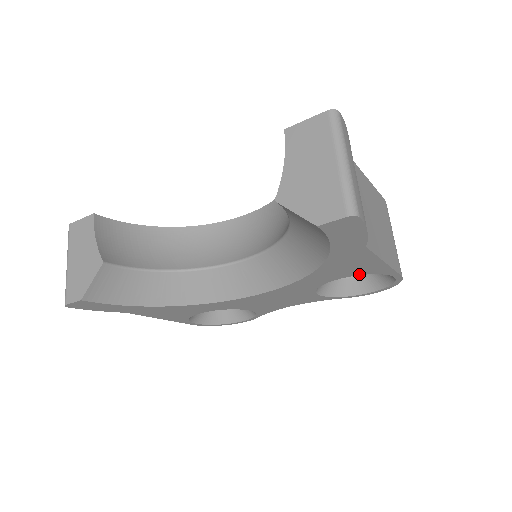
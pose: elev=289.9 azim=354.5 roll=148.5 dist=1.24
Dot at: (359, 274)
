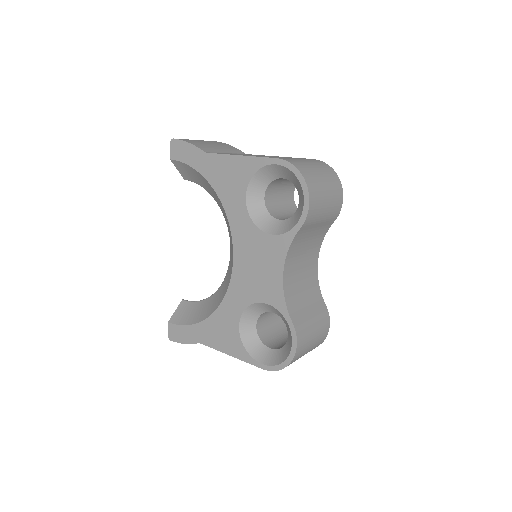
Dot at: (248, 181)
